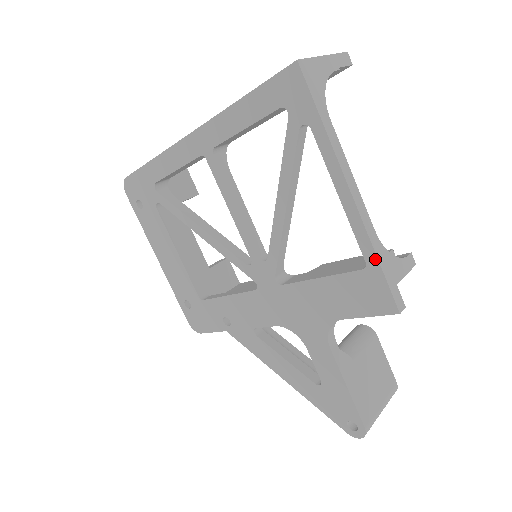
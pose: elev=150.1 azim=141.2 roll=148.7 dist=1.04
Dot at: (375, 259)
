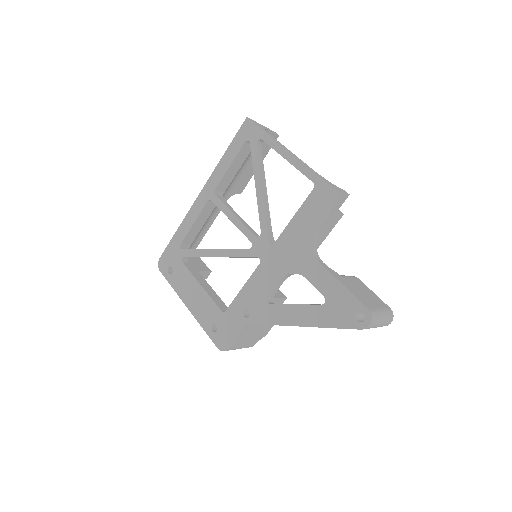
Dot at: (317, 176)
